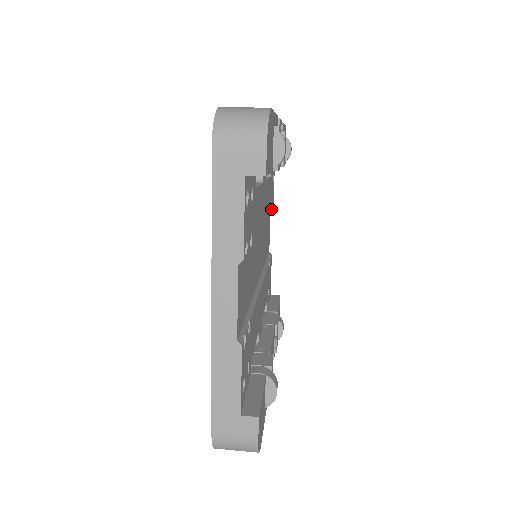
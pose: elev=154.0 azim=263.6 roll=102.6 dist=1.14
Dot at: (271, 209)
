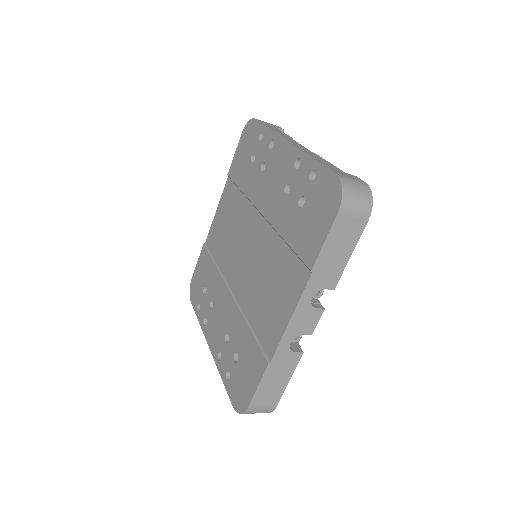
Dot at: occluded
